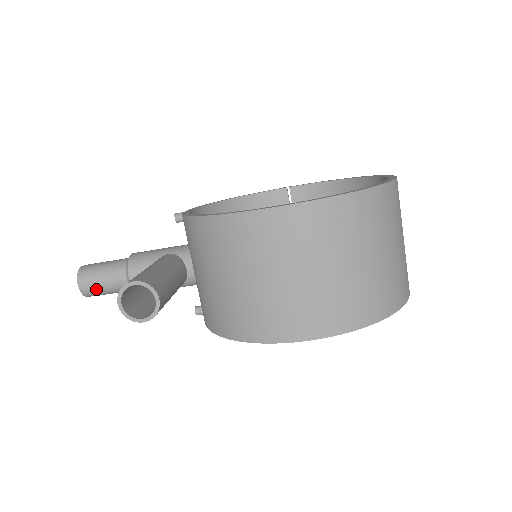
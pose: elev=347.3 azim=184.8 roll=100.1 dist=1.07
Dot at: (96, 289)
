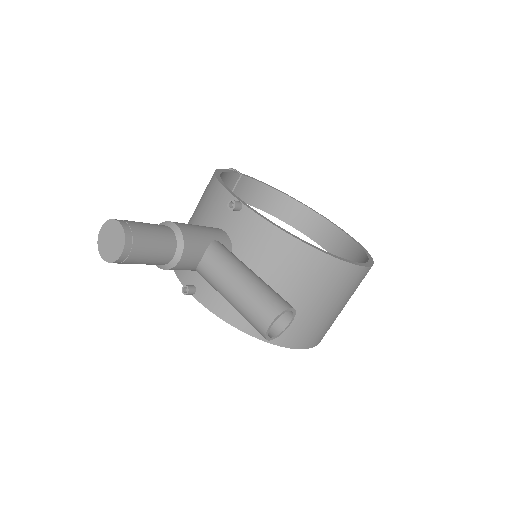
Dot at: (136, 260)
